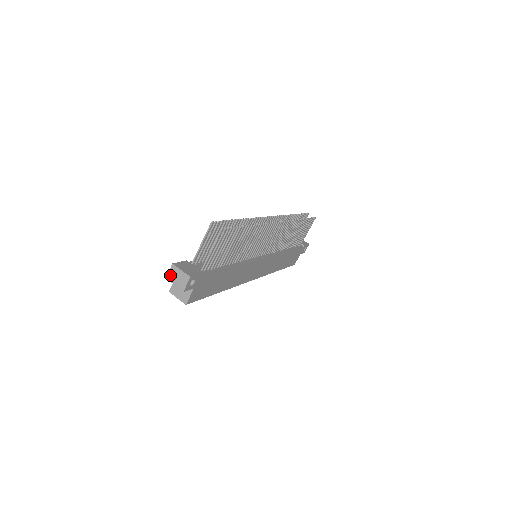
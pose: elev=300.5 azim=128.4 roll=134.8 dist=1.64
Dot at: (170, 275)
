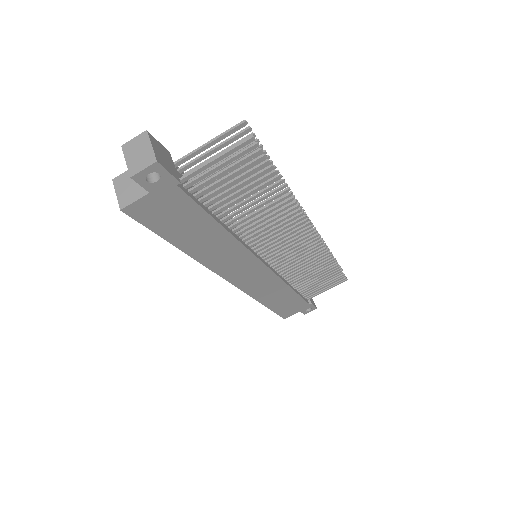
Dot at: (131, 144)
